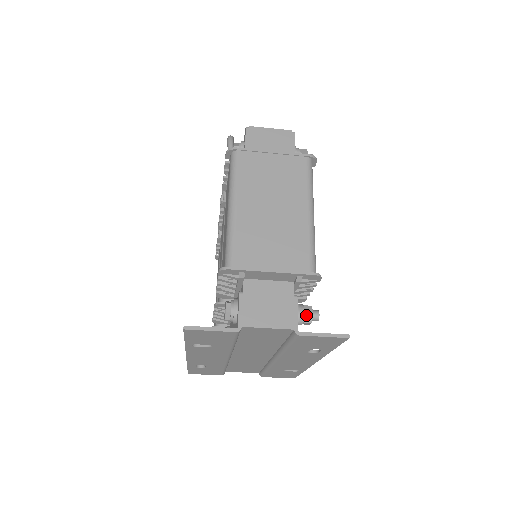
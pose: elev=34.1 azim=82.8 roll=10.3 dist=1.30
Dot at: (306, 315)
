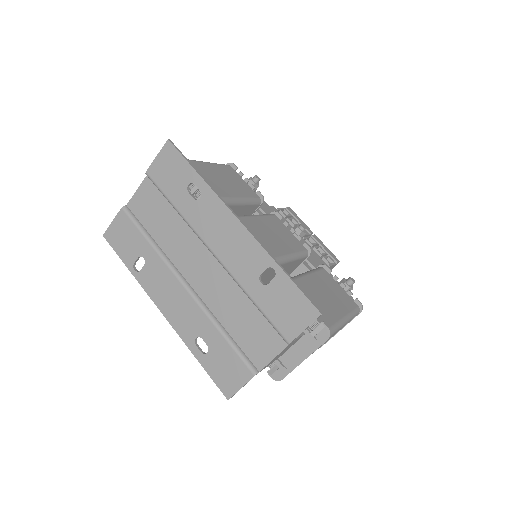
Dot at: occluded
